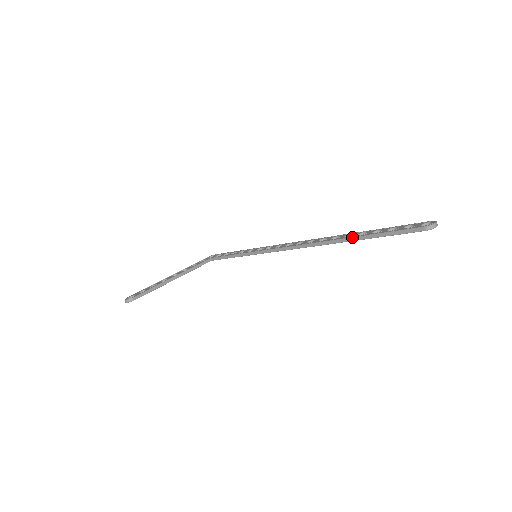
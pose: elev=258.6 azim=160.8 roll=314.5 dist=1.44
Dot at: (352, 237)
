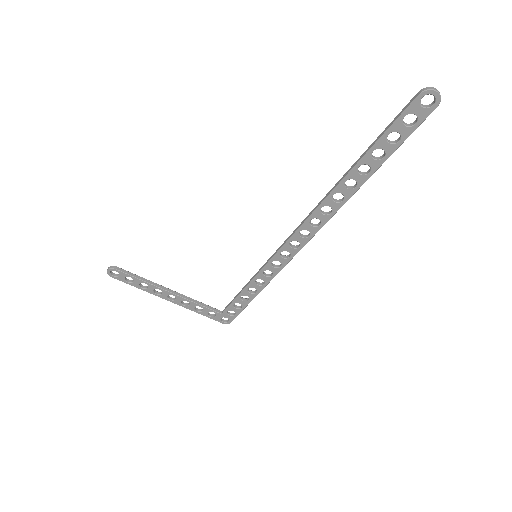
Dot at: (350, 168)
